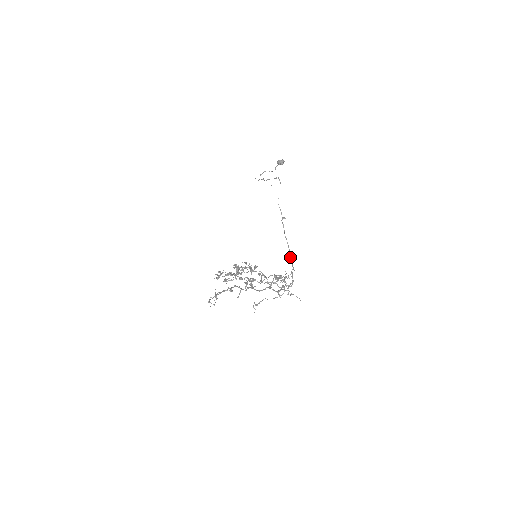
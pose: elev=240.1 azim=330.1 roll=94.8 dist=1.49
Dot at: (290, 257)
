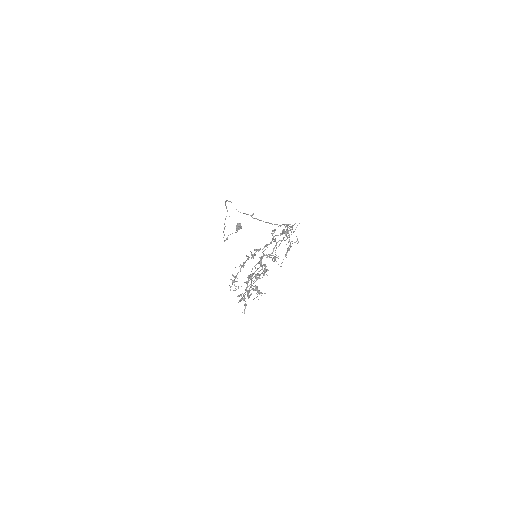
Dot at: occluded
